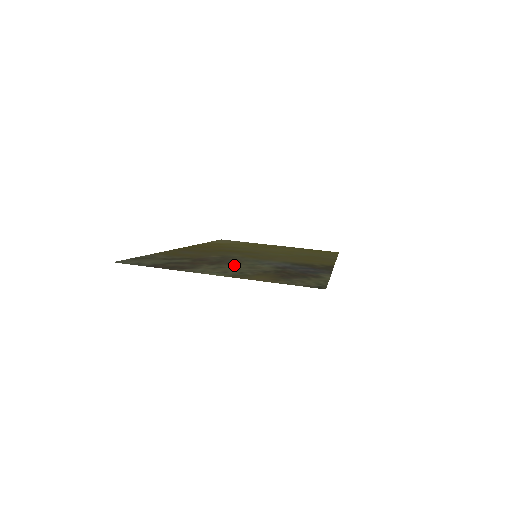
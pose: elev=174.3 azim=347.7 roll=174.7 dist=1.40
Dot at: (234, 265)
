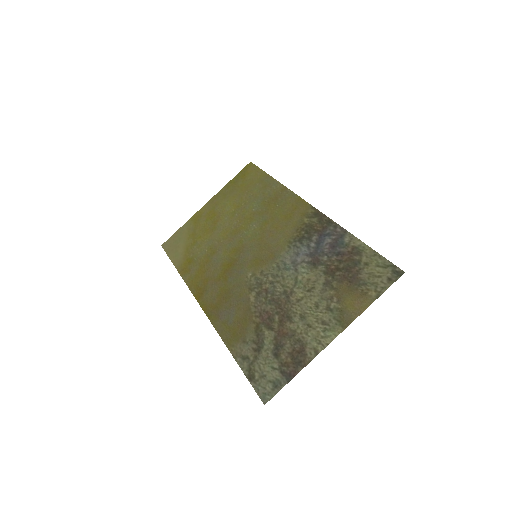
Dot at: (297, 300)
